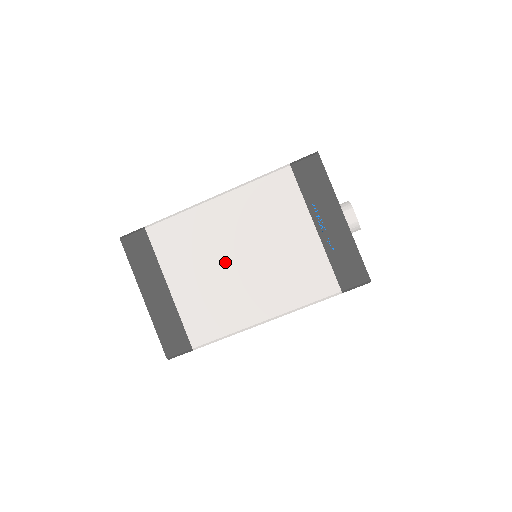
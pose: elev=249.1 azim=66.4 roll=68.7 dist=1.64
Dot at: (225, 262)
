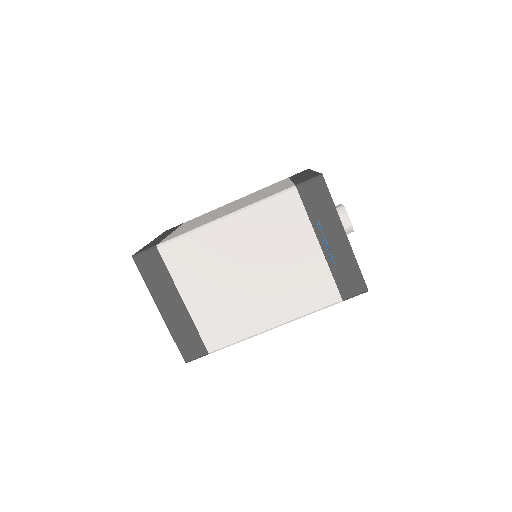
Dot at: (236, 277)
